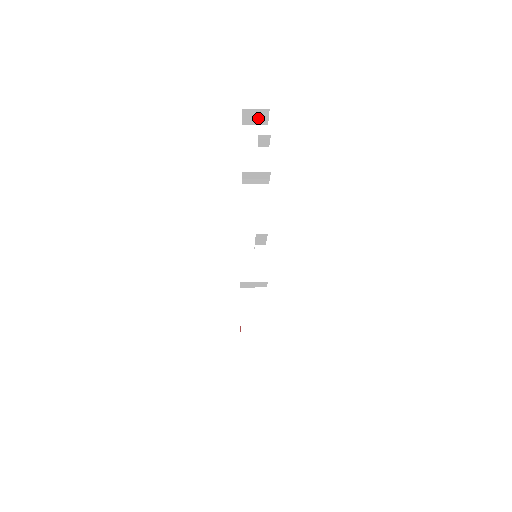
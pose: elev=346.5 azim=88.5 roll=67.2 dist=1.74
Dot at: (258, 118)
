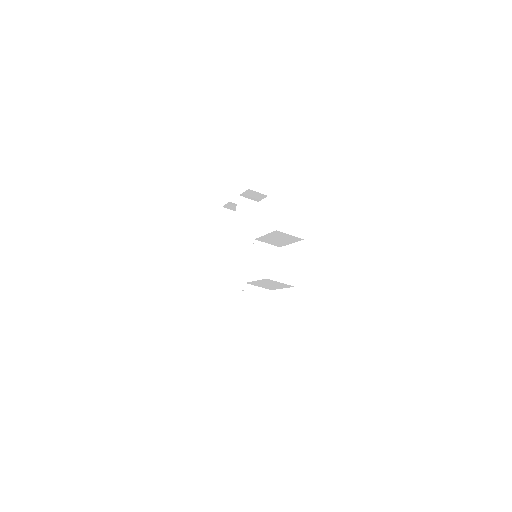
Dot at: (229, 223)
